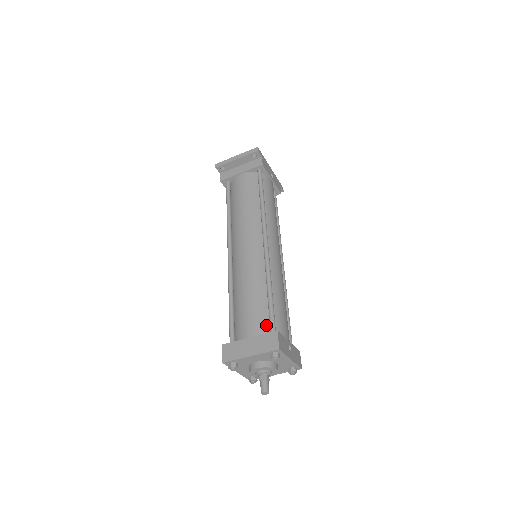
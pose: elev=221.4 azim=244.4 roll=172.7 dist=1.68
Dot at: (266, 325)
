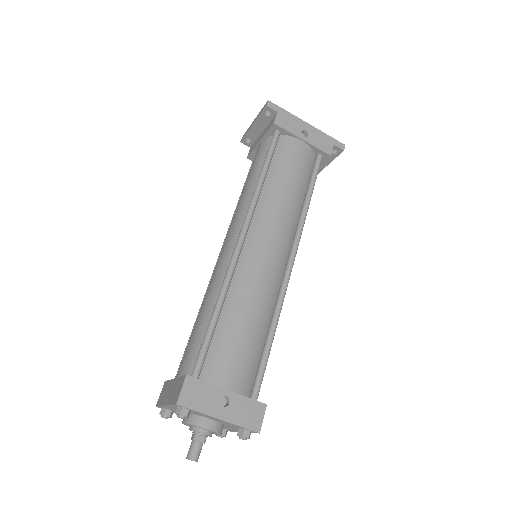
Dot at: occluded
